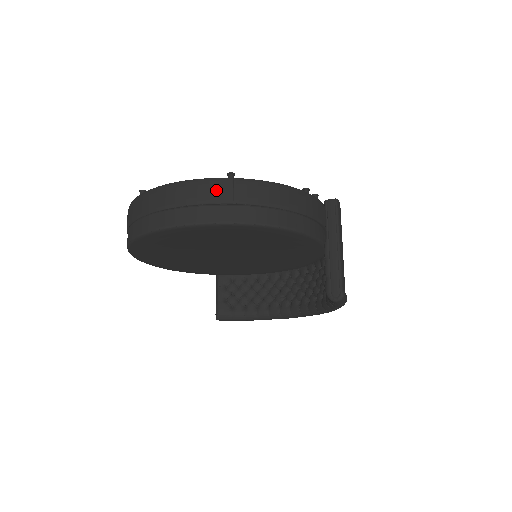
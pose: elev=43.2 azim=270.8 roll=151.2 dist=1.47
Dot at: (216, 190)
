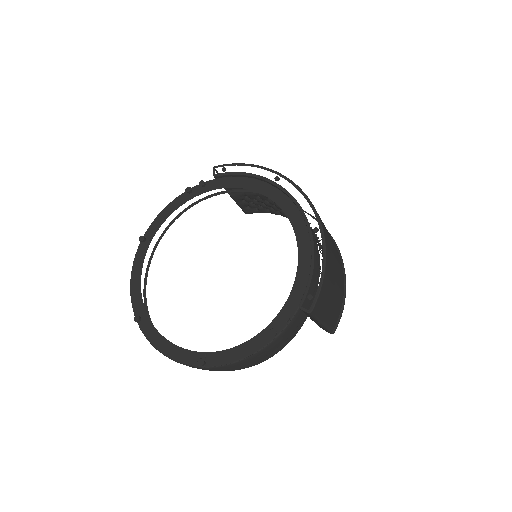
Dot at: occluded
